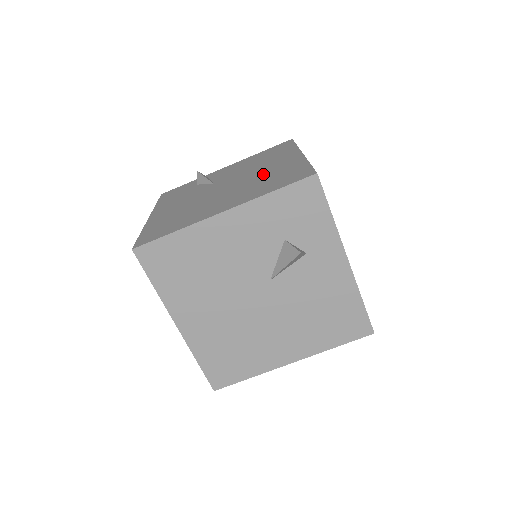
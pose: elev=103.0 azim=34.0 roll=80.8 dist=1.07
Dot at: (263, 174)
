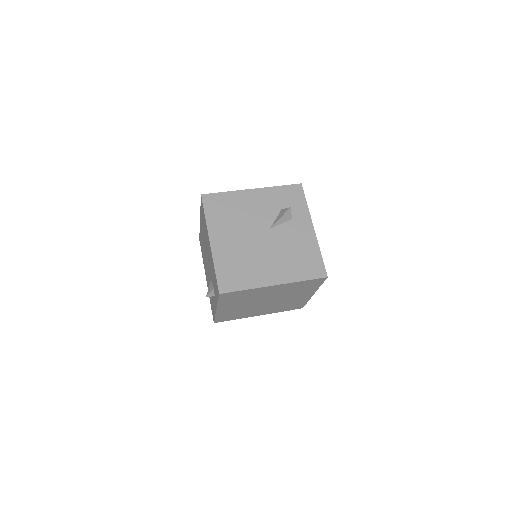
Dot at: occluded
